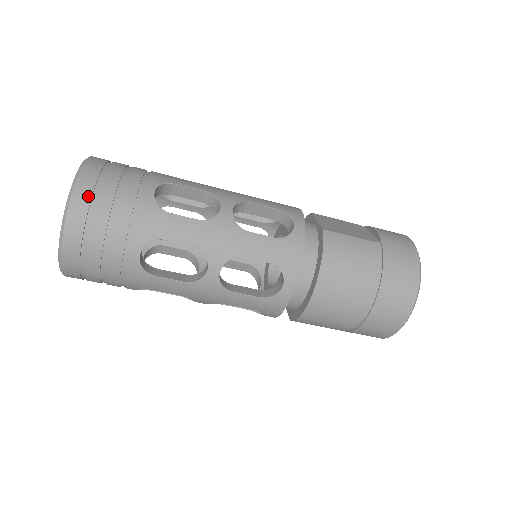
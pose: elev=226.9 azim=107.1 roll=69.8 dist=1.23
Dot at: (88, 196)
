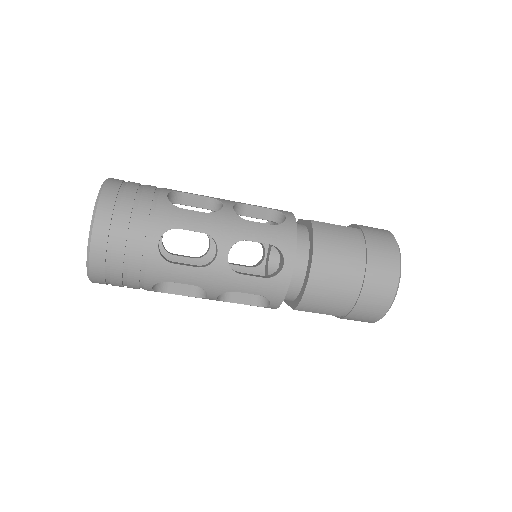
Dot at: (113, 197)
